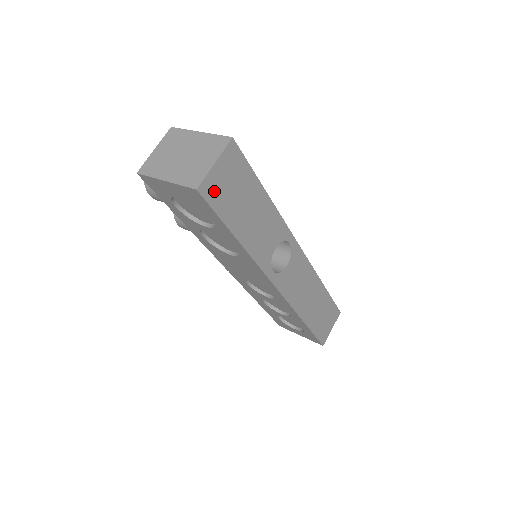
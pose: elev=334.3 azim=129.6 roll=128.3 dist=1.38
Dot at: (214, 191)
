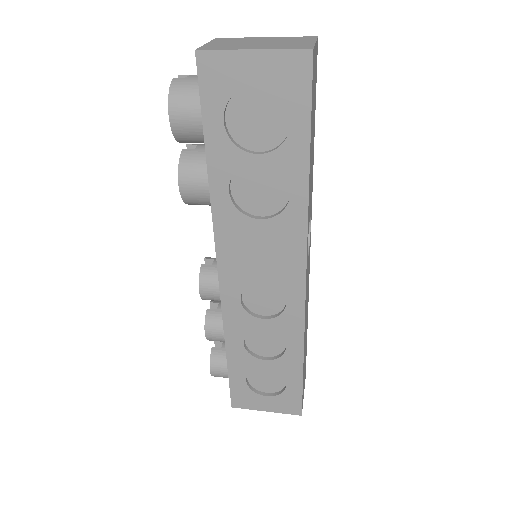
Dot at: (313, 73)
